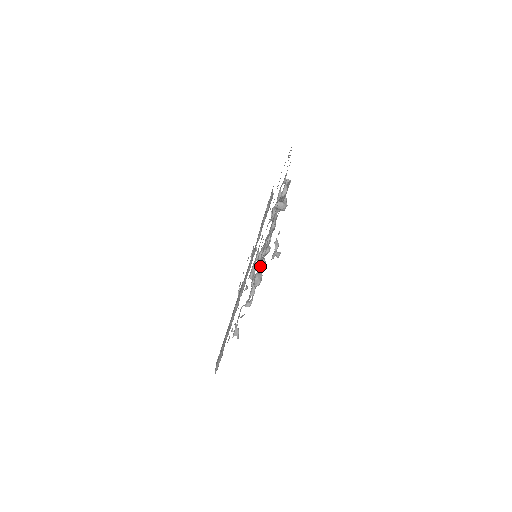
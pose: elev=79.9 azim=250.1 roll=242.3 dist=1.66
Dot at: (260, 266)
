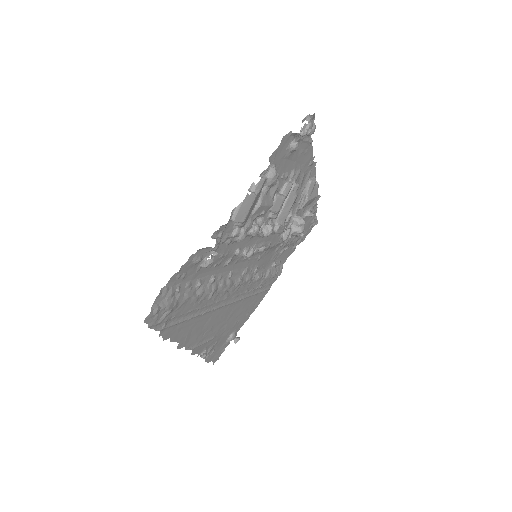
Dot at: occluded
